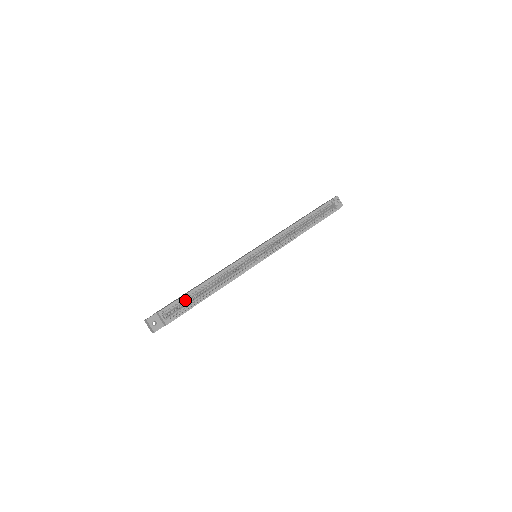
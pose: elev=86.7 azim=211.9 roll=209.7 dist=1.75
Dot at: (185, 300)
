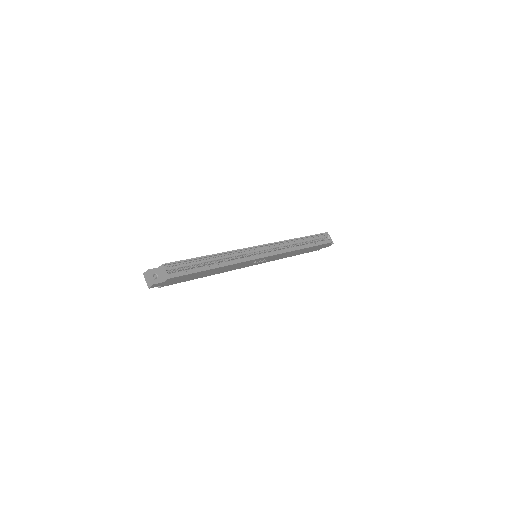
Dot at: (189, 264)
